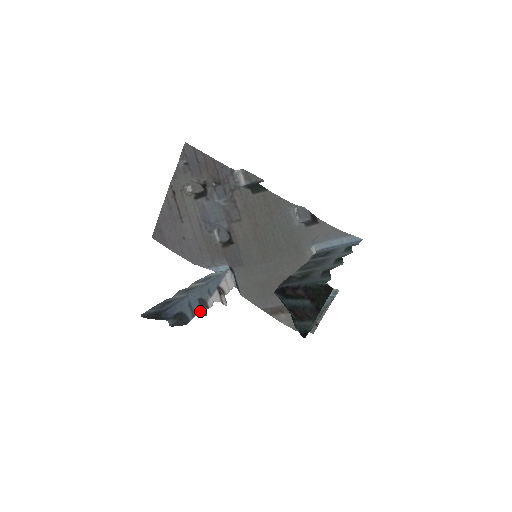
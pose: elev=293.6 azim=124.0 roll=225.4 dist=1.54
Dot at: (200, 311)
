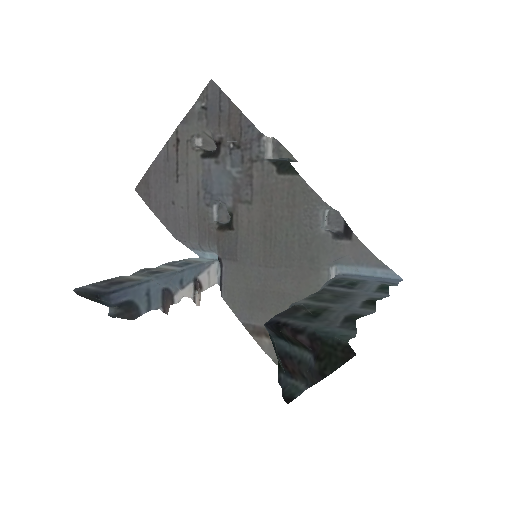
Dot at: (160, 305)
